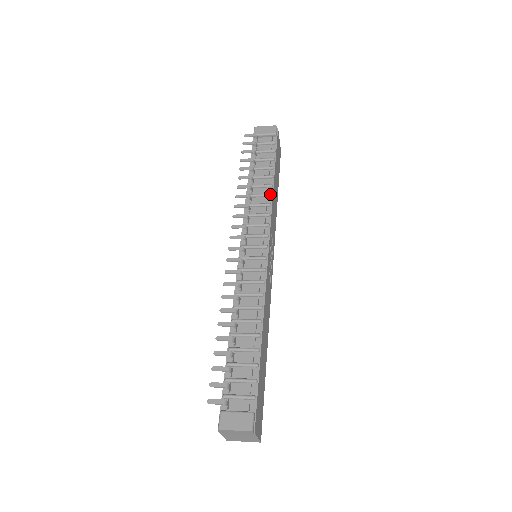
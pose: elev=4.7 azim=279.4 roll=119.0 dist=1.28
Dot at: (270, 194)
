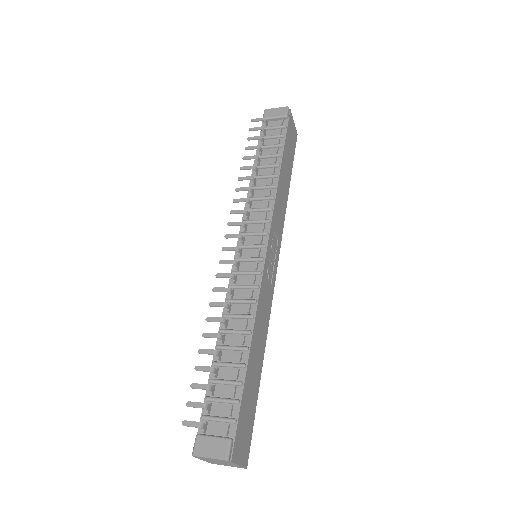
Dot at: (274, 185)
